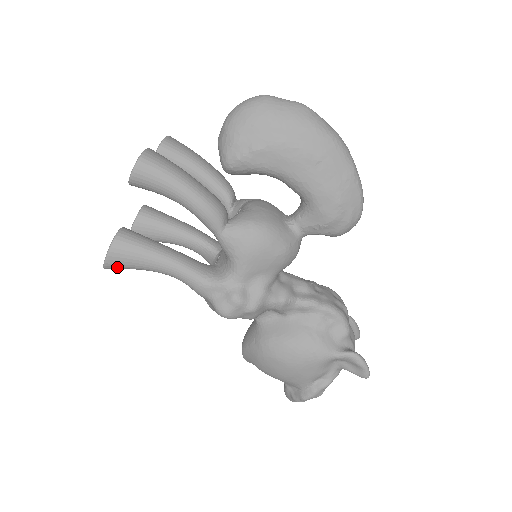
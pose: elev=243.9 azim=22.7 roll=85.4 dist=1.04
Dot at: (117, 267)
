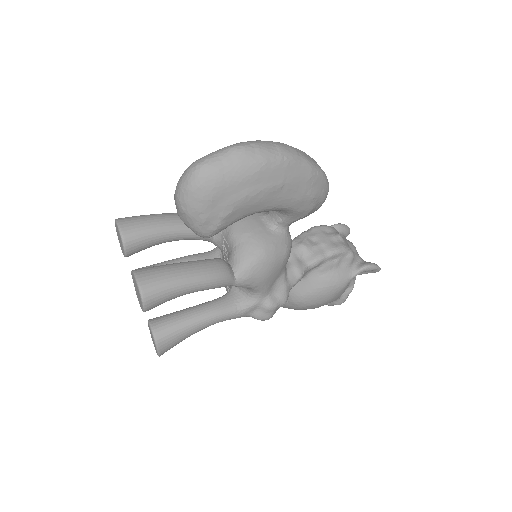
Dot at: occluded
